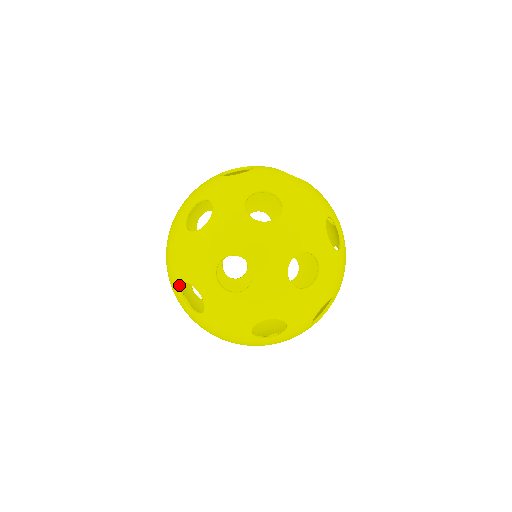
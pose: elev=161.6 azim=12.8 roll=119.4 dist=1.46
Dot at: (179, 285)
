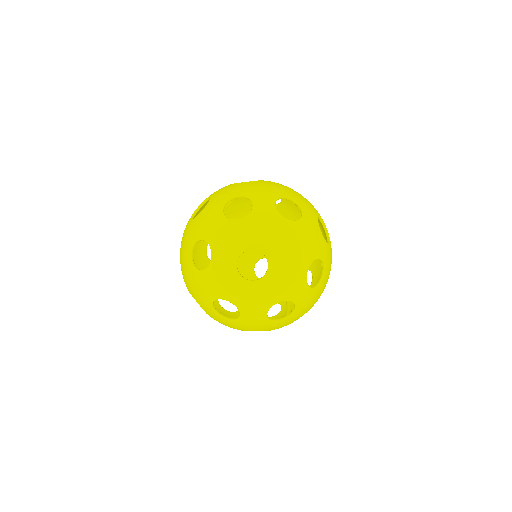
Dot at: occluded
